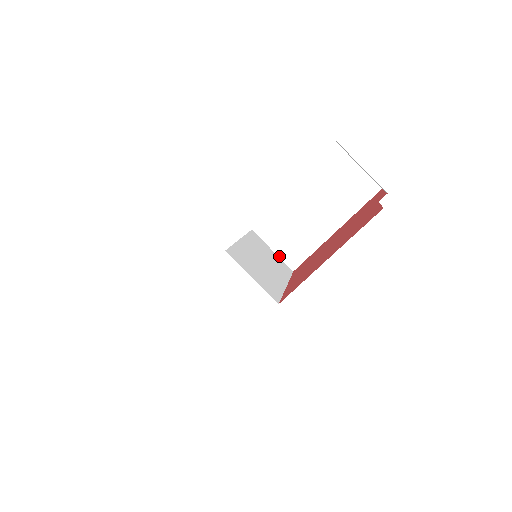
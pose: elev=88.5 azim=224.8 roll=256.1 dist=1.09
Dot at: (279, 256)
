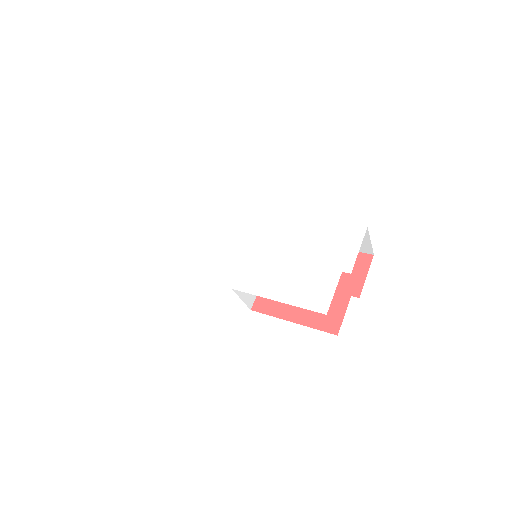
Dot at: occluded
